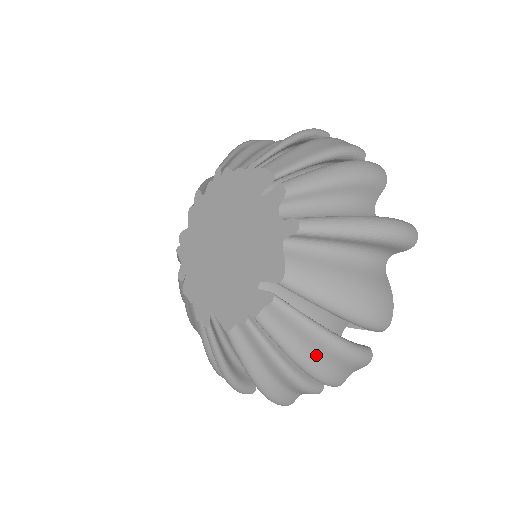
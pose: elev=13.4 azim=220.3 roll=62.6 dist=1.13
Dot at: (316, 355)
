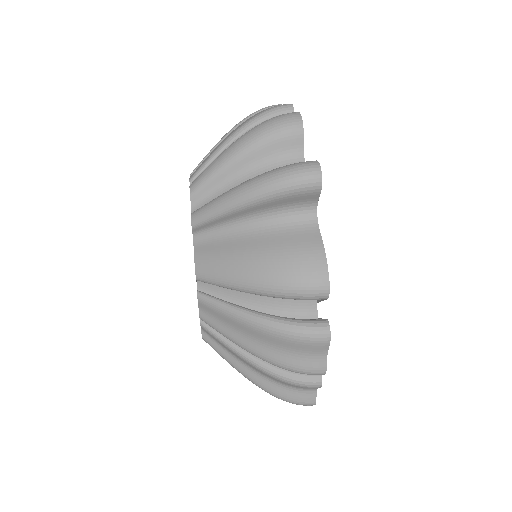
Dot at: (262, 342)
